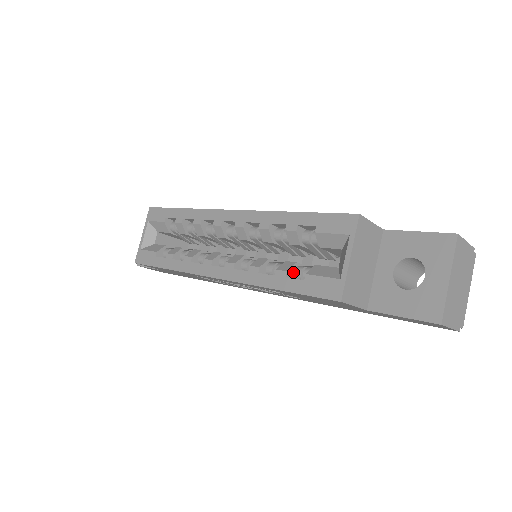
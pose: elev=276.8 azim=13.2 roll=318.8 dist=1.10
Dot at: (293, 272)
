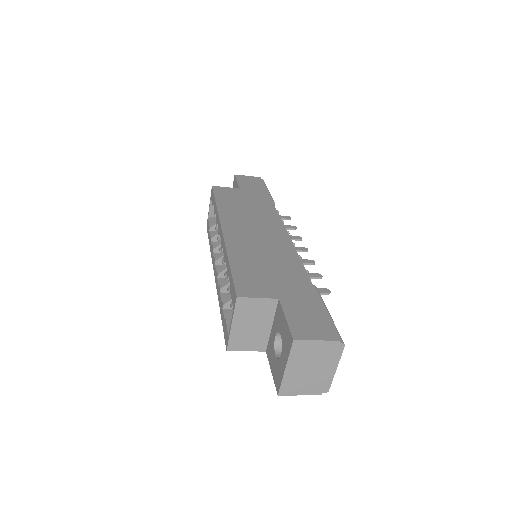
Dot at: (231, 304)
